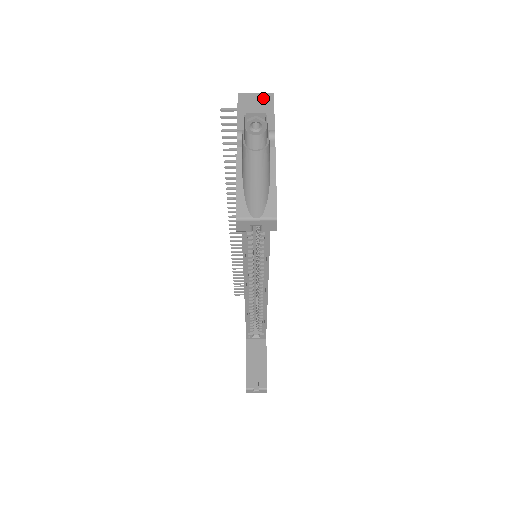
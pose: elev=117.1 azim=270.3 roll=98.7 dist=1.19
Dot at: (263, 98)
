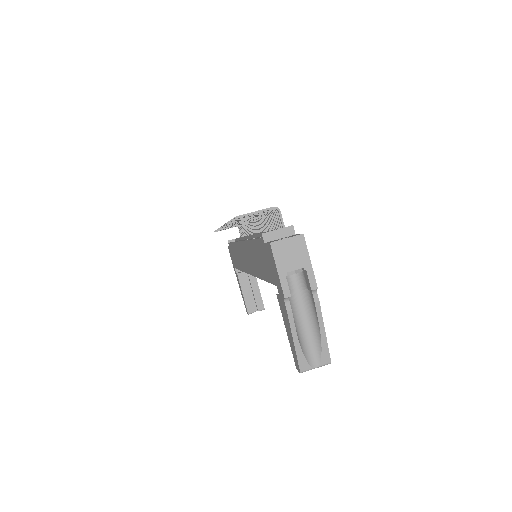
Dot at: (296, 245)
